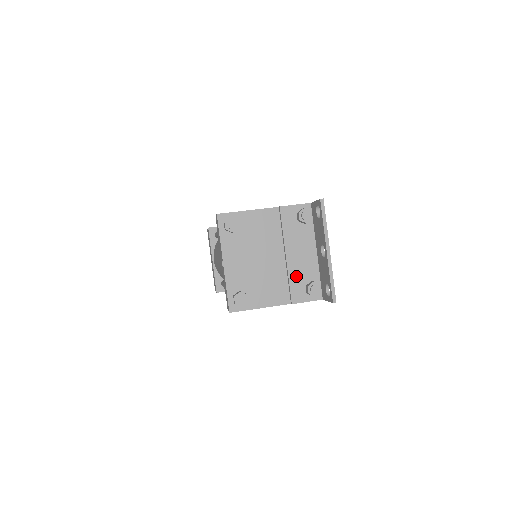
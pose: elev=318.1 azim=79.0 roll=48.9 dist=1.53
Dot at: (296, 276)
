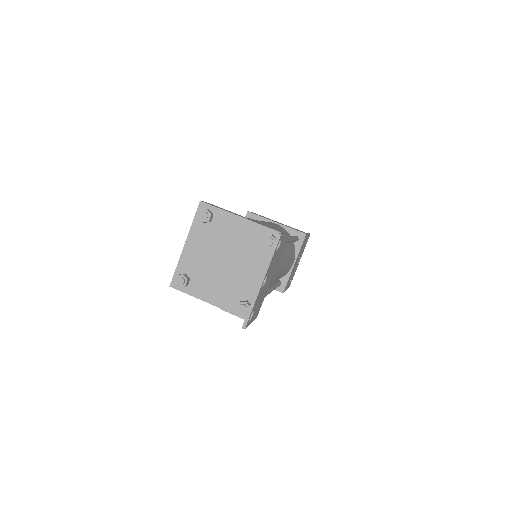
Dot at: (237, 288)
